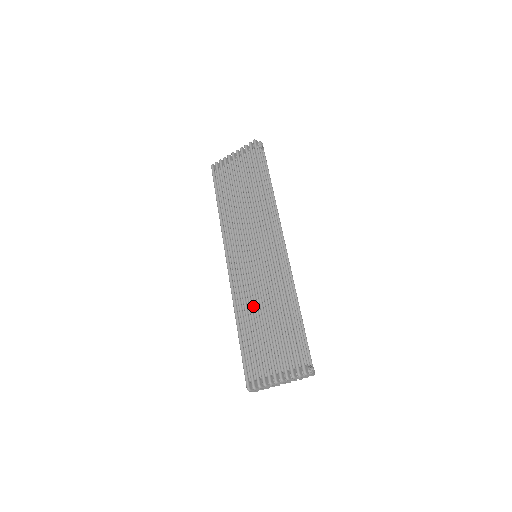
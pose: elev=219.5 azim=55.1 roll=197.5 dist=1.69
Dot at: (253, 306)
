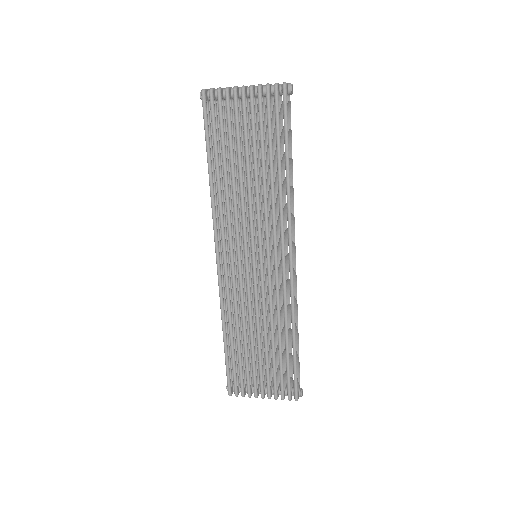
Dot at: (245, 316)
